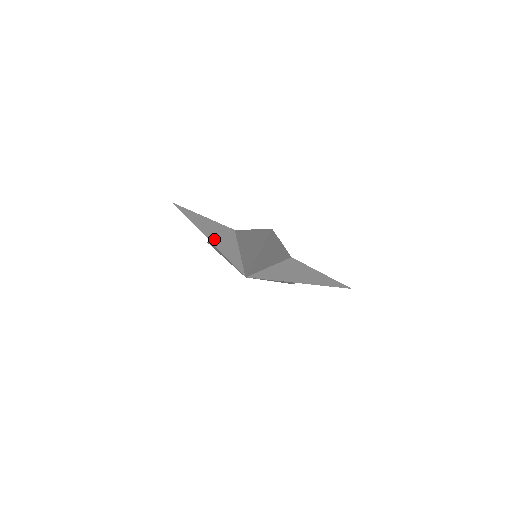
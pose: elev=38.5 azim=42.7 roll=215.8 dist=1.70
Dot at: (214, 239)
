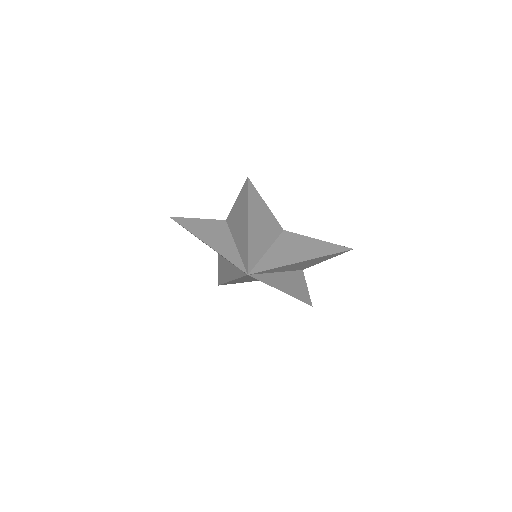
Dot at: (210, 241)
